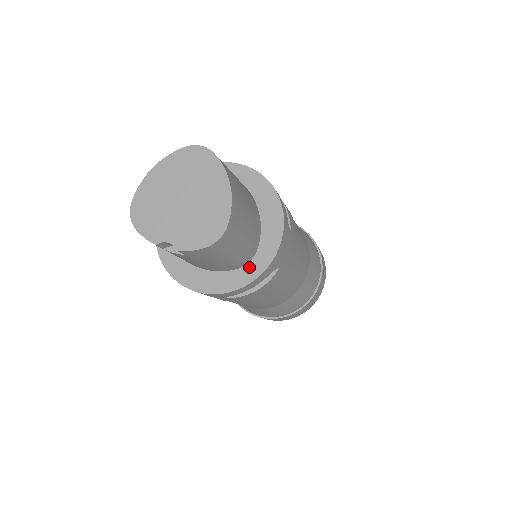
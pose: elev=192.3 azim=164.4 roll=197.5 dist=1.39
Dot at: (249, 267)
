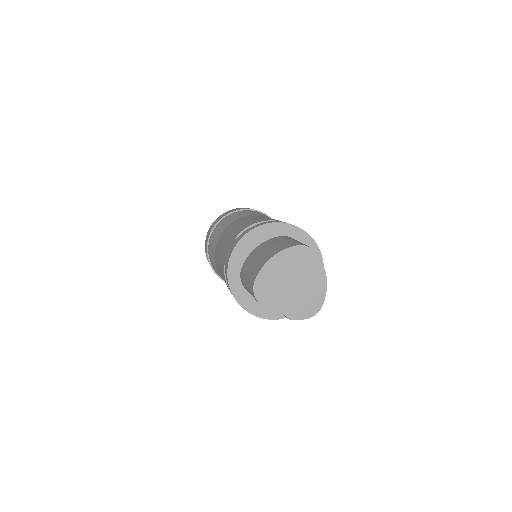
Dot at: occluded
